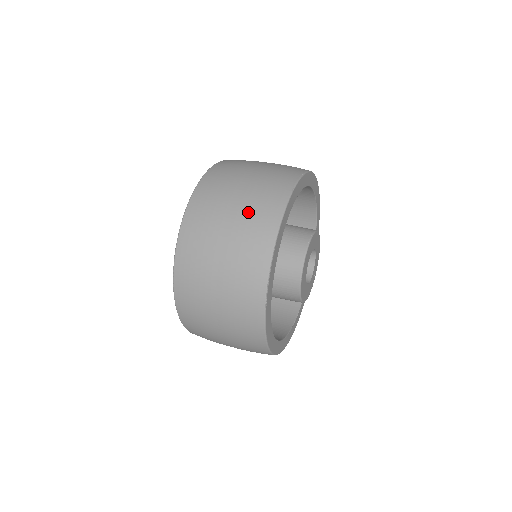
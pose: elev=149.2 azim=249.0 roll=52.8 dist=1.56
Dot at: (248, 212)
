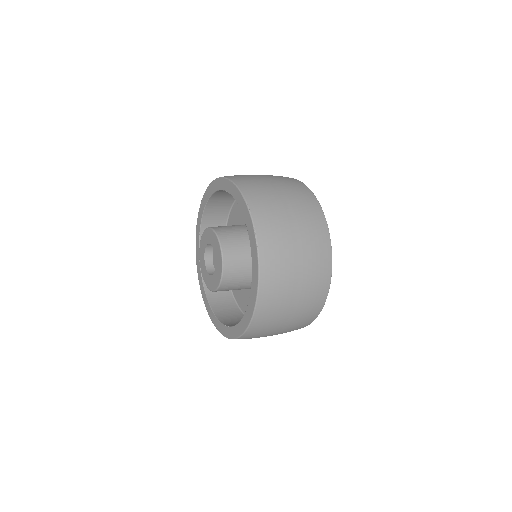
Dot at: (288, 186)
